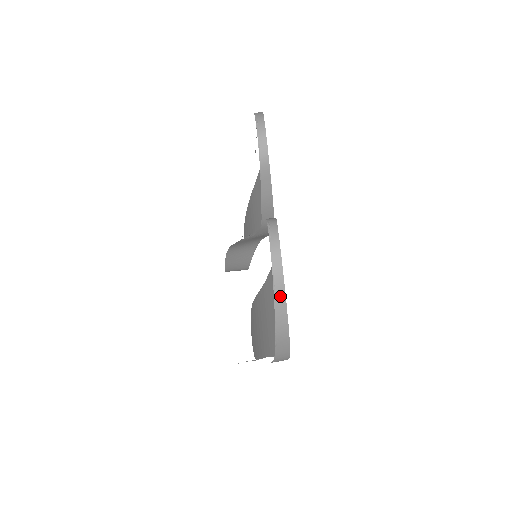
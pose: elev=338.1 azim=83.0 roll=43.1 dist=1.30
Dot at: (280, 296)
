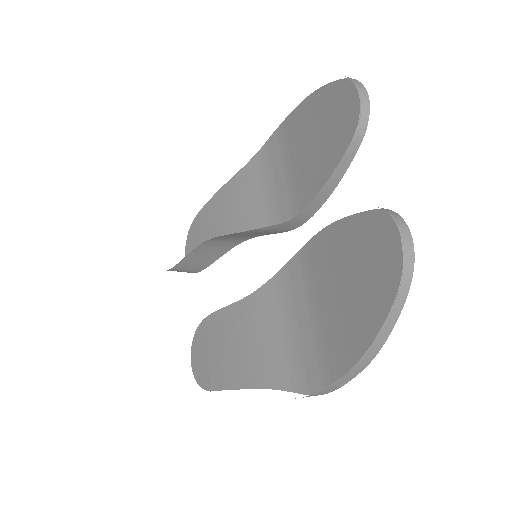
Dot at: (396, 310)
